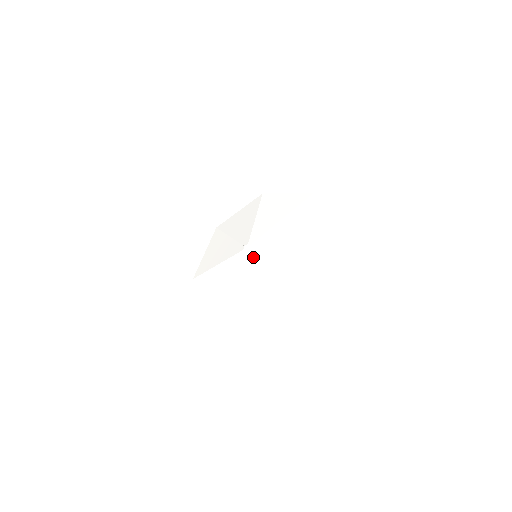
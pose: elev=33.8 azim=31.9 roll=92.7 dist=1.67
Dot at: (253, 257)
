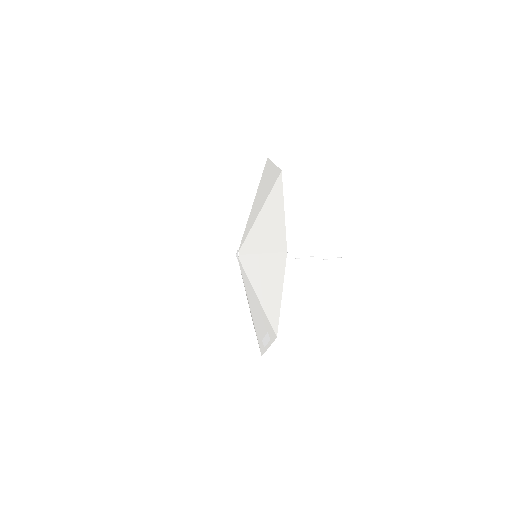
Dot at: (241, 267)
